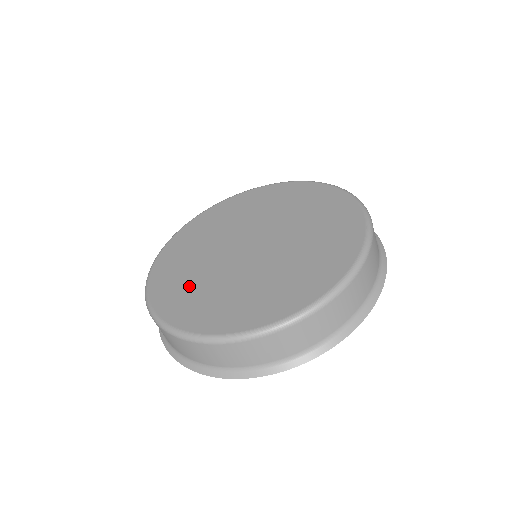
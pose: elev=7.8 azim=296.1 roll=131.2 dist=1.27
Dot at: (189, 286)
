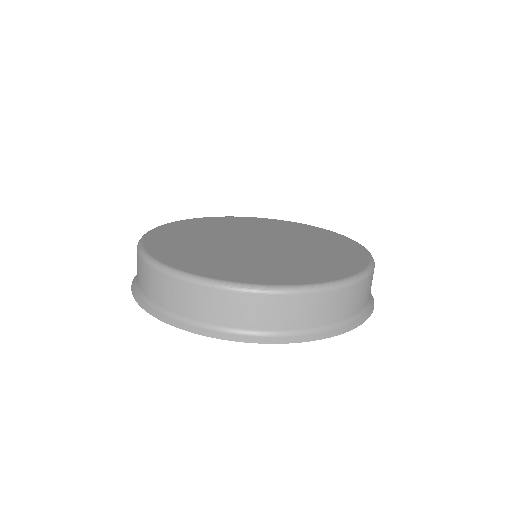
Dot at: (202, 228)
